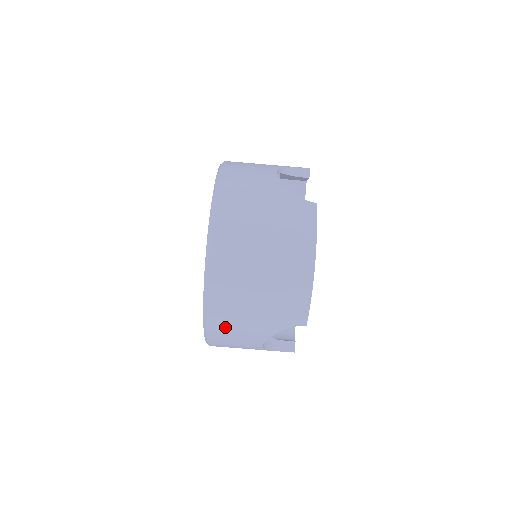
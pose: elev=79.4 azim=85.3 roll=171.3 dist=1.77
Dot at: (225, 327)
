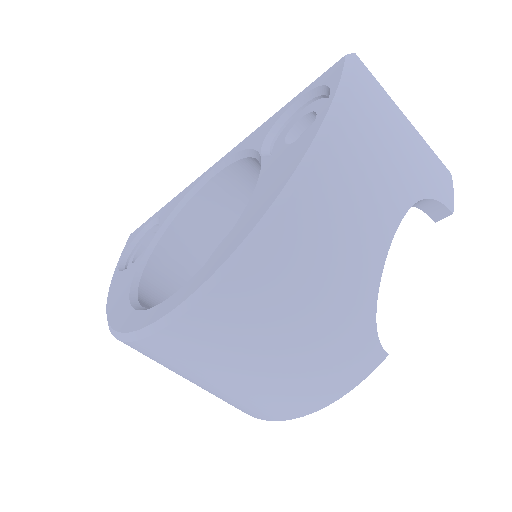
Dot at: occluded
